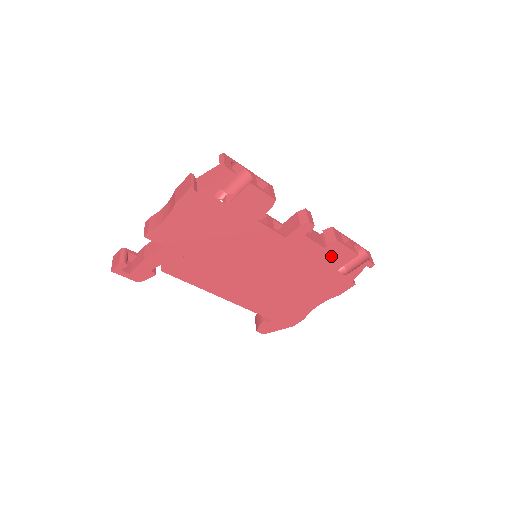
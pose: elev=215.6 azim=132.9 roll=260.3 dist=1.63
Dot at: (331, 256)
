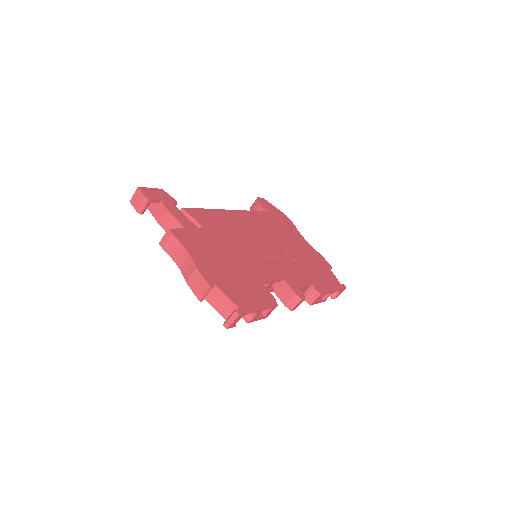
Dot at: occluded
